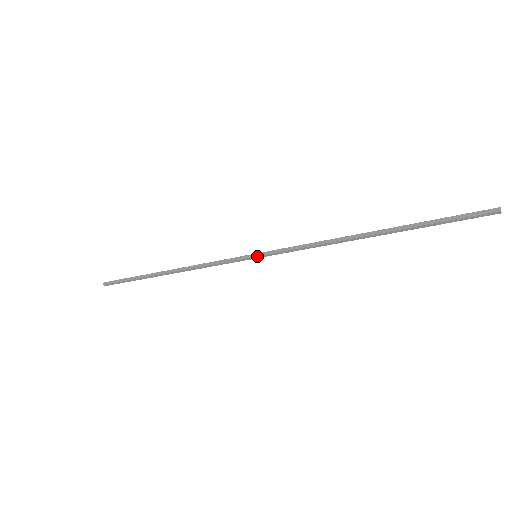
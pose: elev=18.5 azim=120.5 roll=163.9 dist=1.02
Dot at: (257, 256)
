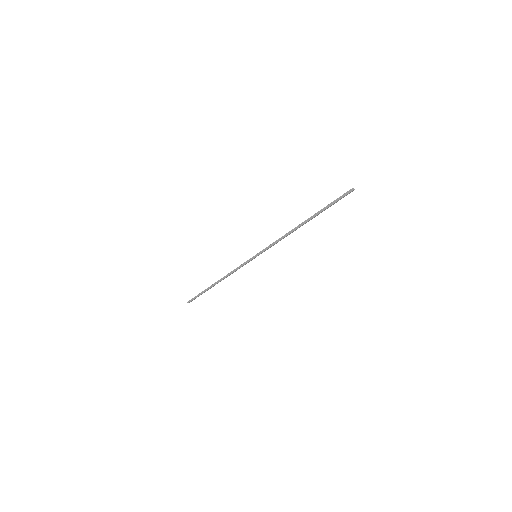
Dot at: (256, 255)
